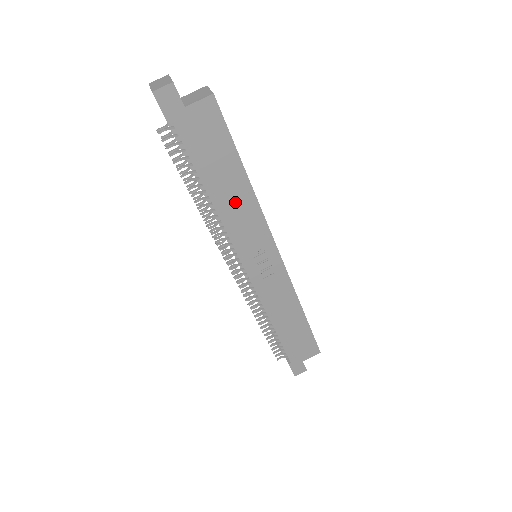
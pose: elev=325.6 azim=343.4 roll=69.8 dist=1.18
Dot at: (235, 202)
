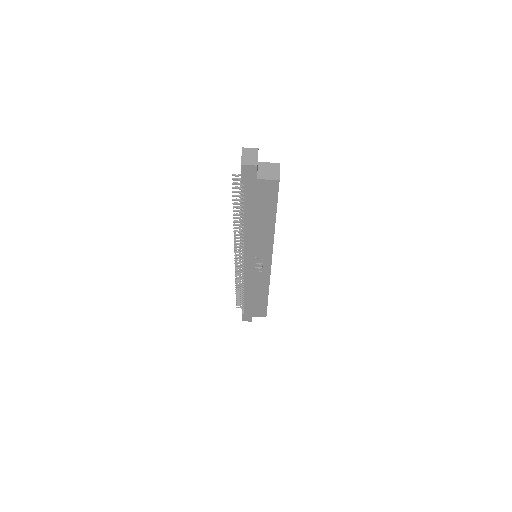
Dot at: (259, 231)
